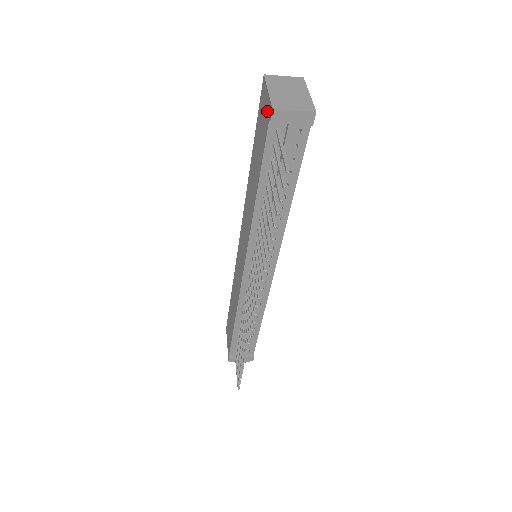
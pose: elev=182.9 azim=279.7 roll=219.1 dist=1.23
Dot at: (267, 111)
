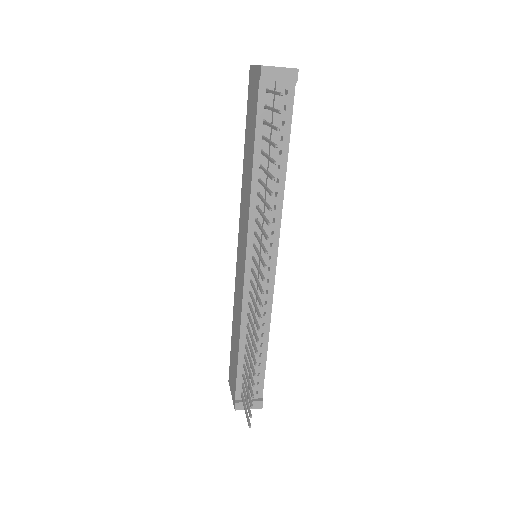
Dot at: (256, 78)
